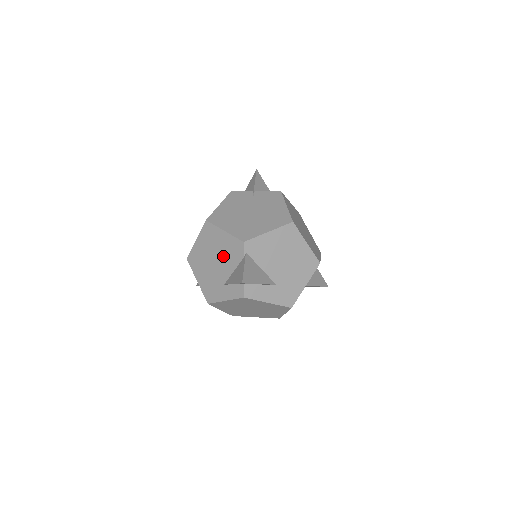
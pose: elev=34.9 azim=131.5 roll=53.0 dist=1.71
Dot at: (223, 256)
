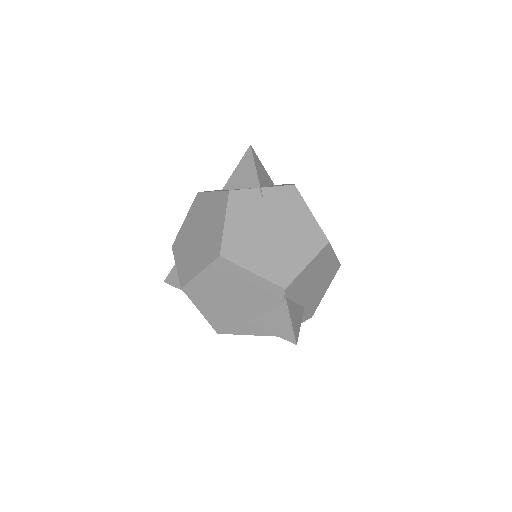
Dot at: (248, 297)
